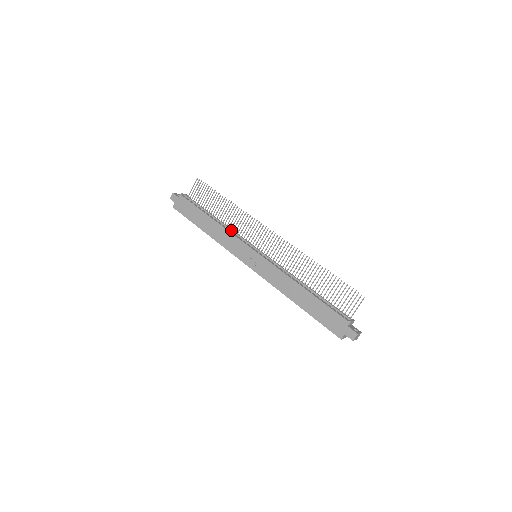
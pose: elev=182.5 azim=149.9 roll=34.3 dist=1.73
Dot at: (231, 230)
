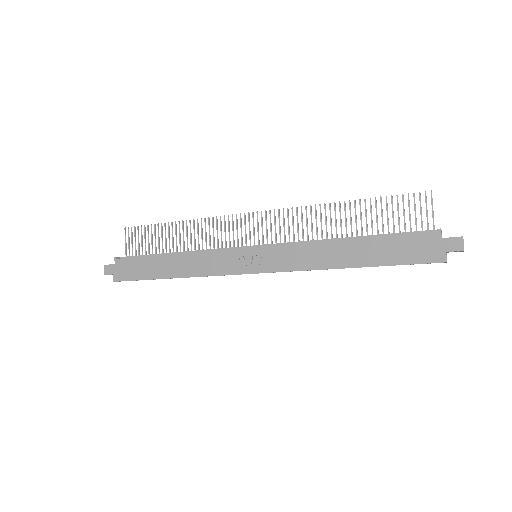
Dot at: occluded
